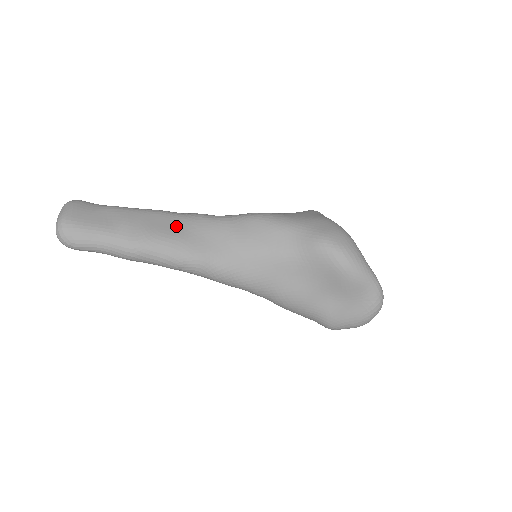
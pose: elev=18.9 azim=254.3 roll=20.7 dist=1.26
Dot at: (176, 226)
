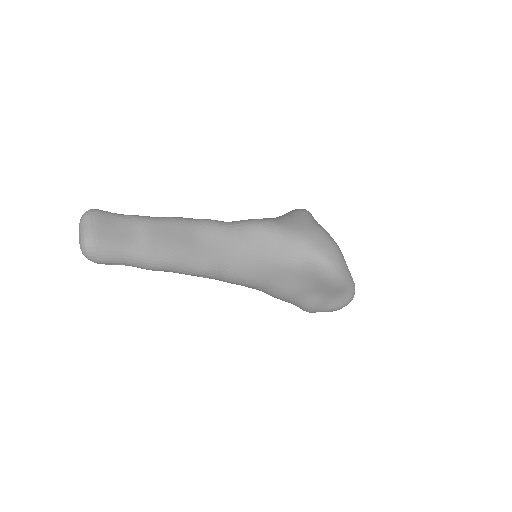
Dot at: (194, 238)
